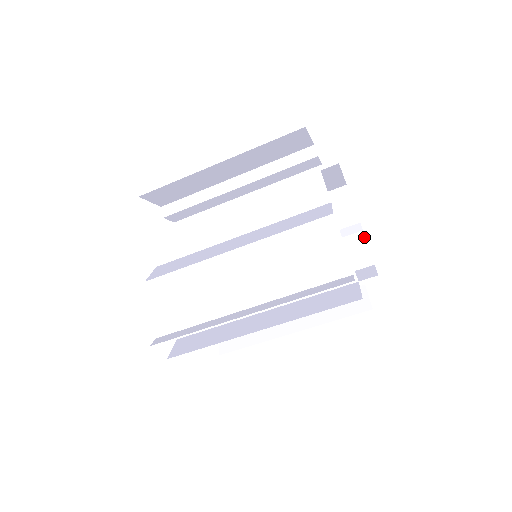
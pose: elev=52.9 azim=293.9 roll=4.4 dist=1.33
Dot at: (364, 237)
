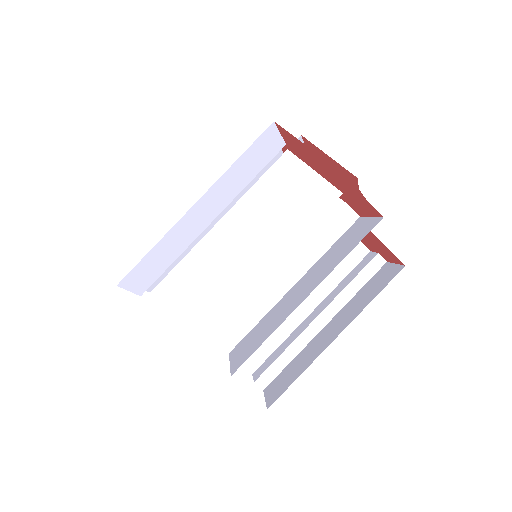
Dot at: (362, 217)
